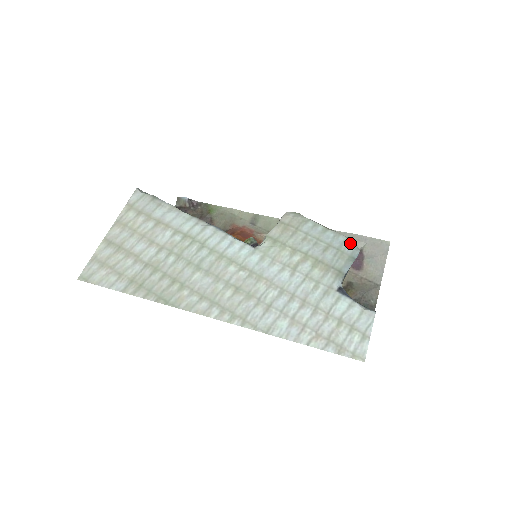
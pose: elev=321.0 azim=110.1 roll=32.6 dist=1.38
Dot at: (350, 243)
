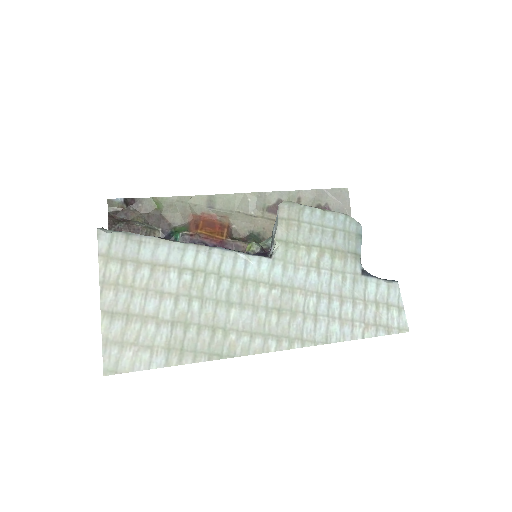
Dot at: (350, 220)
